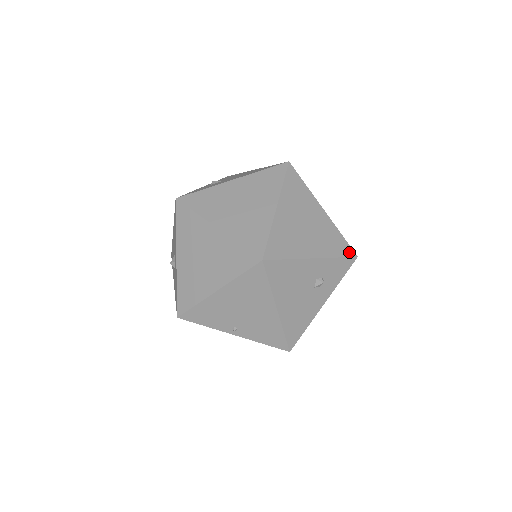
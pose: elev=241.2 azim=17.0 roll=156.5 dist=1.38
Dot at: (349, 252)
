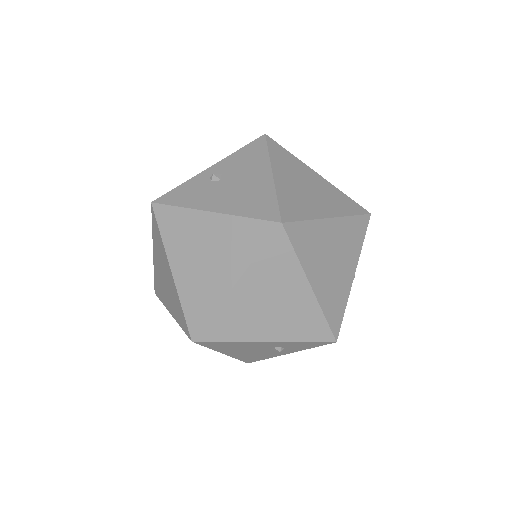
Dot at: (325, 337)
